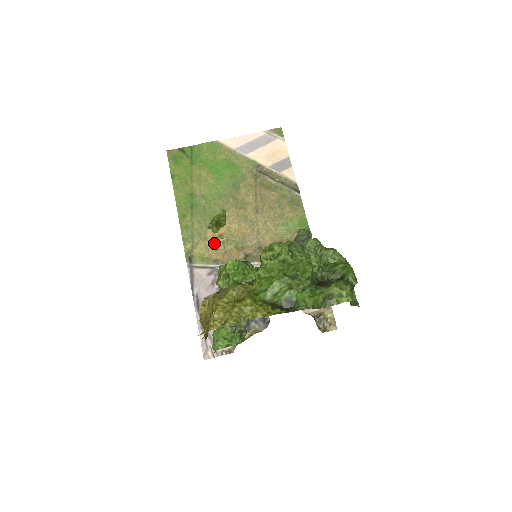
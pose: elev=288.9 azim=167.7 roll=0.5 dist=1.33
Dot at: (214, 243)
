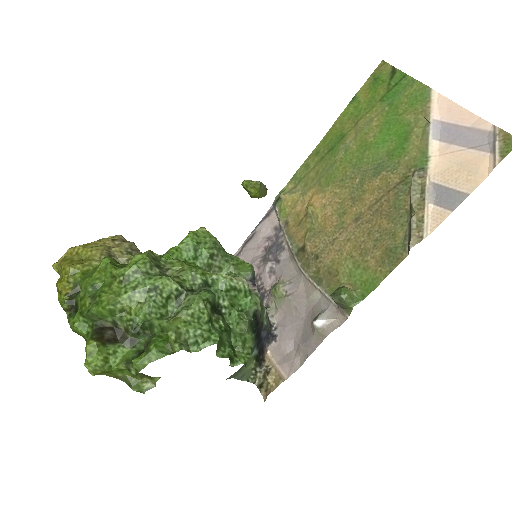
Dot at: (303, 206)
